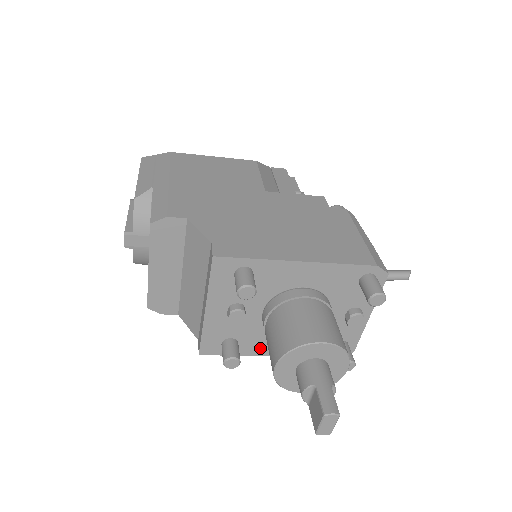
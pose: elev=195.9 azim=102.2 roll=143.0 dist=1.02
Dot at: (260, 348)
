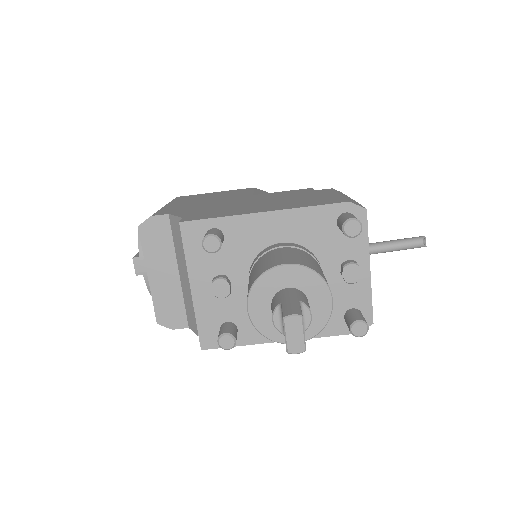
Dot at: occluded
